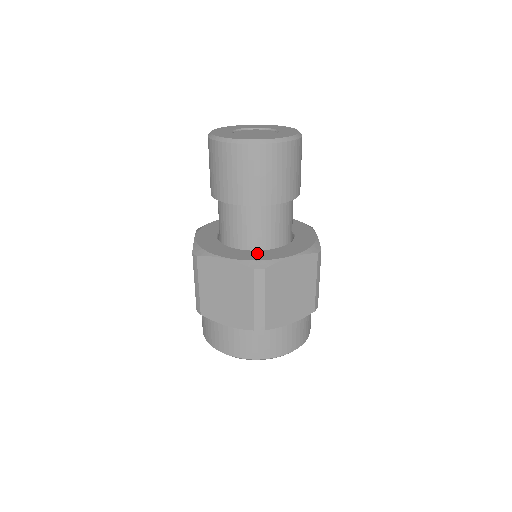
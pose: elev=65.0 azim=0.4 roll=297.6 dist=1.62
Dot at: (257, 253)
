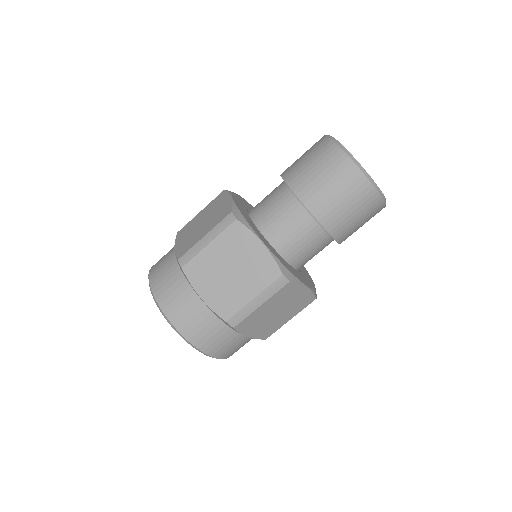
Dot at: (251, 221)
